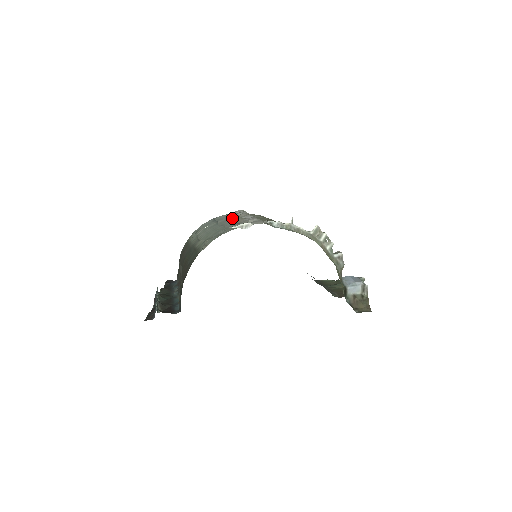
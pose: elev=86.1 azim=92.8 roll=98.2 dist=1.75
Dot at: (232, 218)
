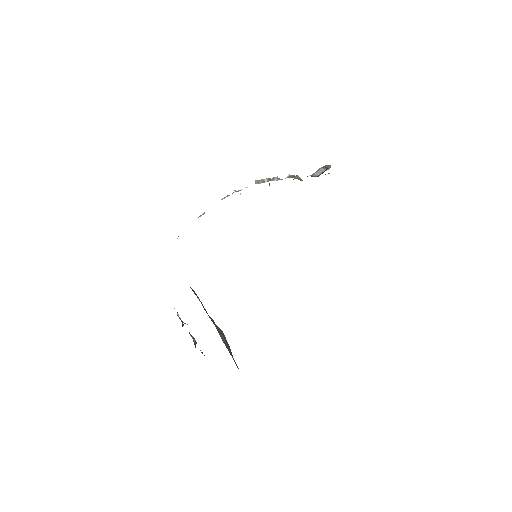
Dot at: occluded
